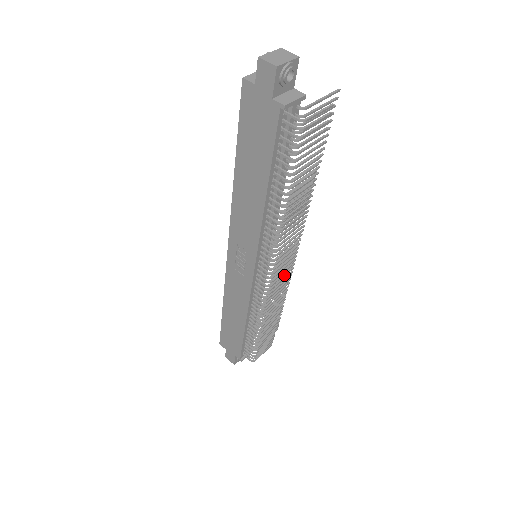
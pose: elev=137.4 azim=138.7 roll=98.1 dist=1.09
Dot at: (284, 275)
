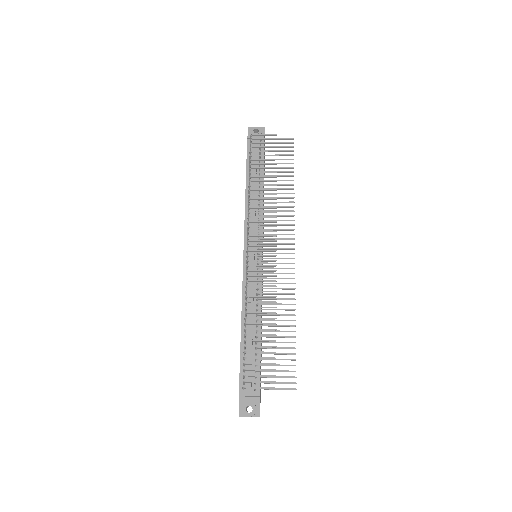
Dot at: (281, 283)
